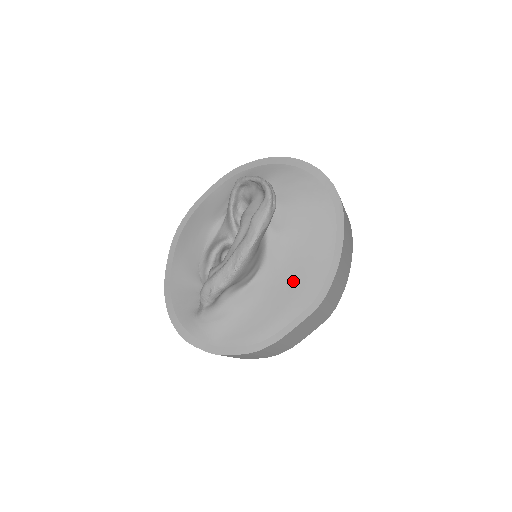
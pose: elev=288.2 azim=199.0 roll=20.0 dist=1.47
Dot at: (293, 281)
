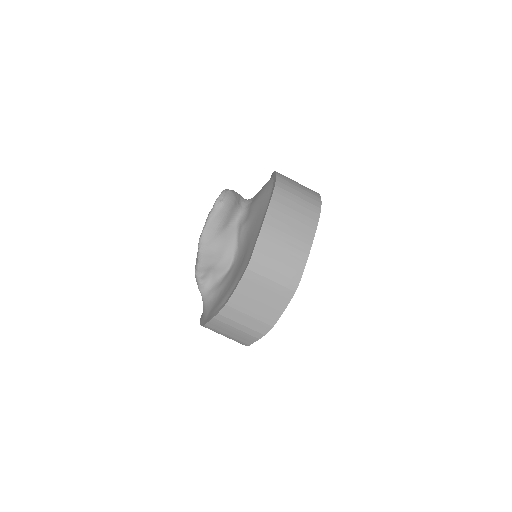
Dot at: (244, 256)
